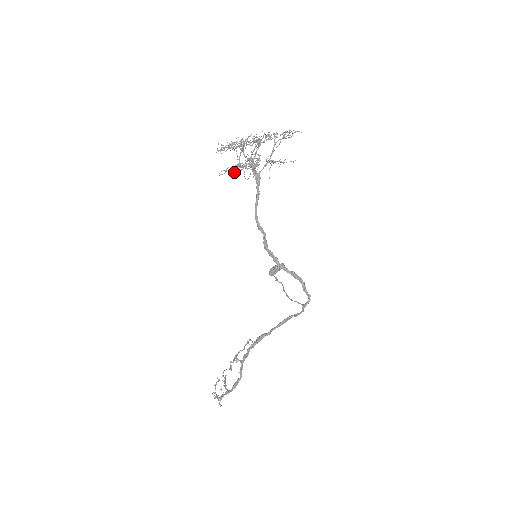
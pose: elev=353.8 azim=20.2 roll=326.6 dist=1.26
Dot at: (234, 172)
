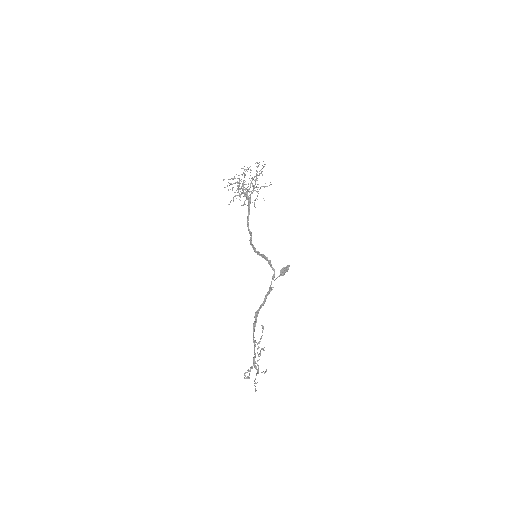
Dot at: (245, 204)
